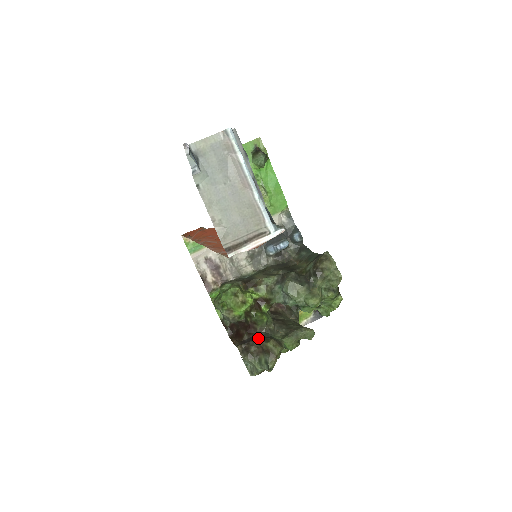
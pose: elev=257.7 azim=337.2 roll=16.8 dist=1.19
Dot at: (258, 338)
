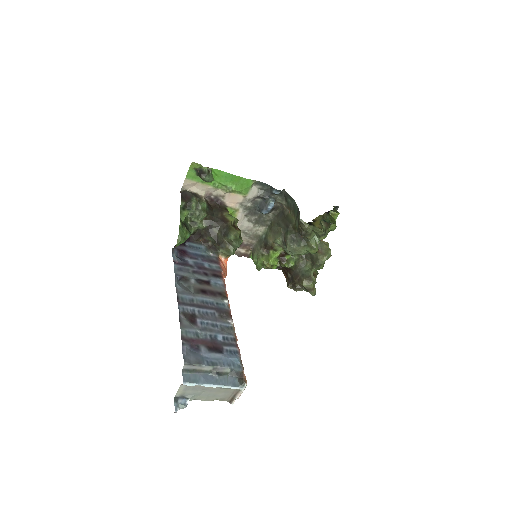
Dot at: (296, 279)
